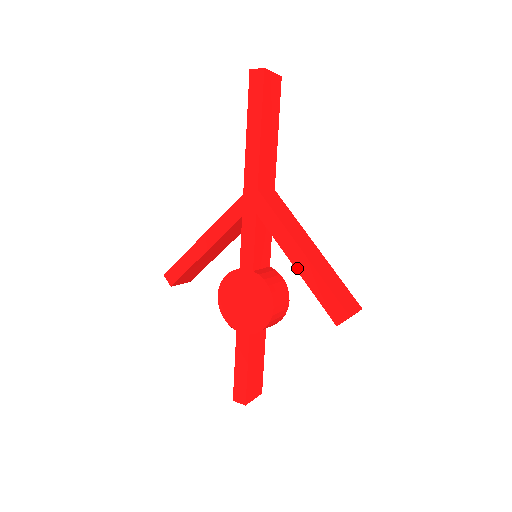
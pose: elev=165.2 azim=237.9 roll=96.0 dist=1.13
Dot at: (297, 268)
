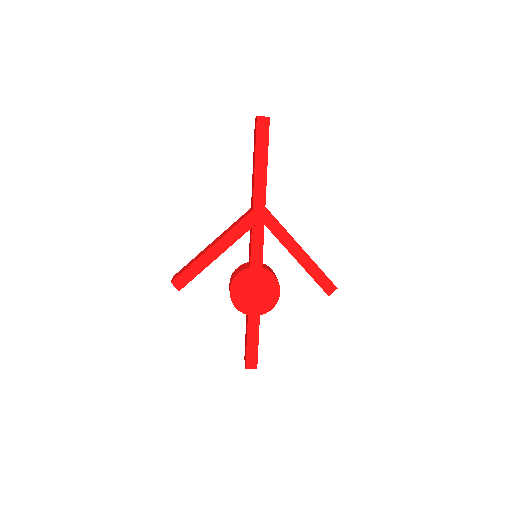
Dot at: (299, 261)
